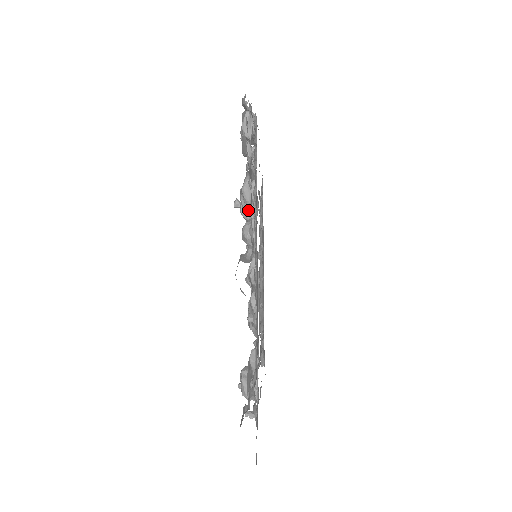
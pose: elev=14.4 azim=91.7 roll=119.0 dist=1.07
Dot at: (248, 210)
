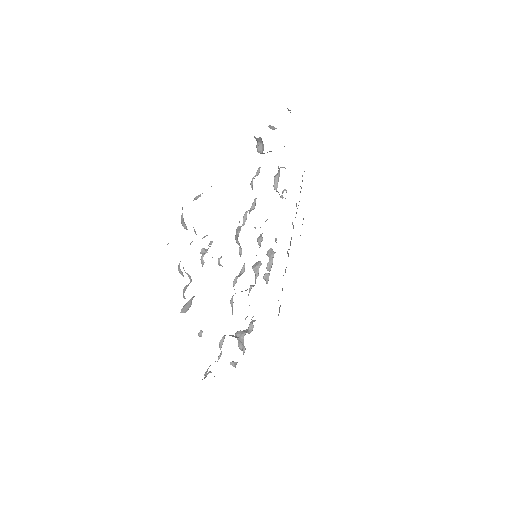
Dot at: (190, 276)
